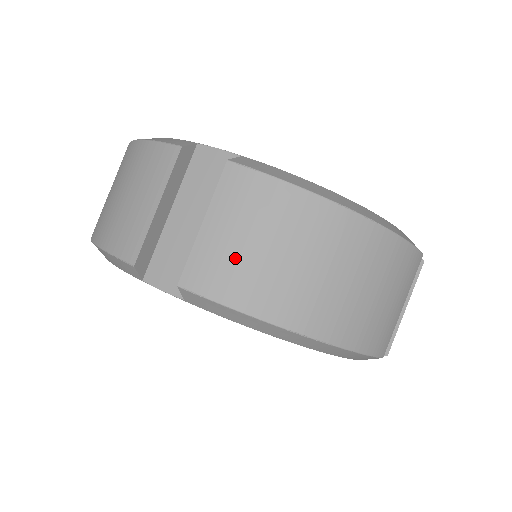
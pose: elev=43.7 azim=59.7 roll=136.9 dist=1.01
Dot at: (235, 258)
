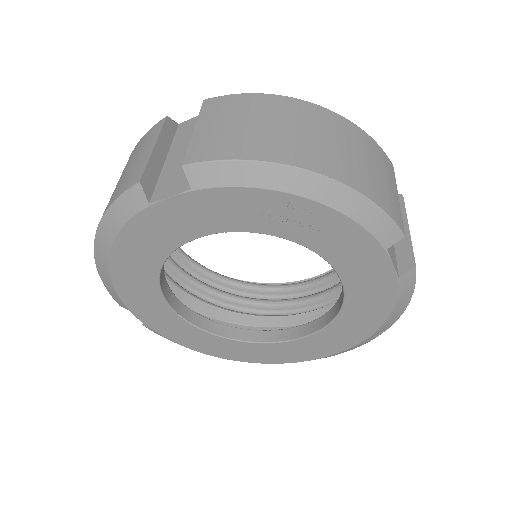
Dot at: (227, 134)
